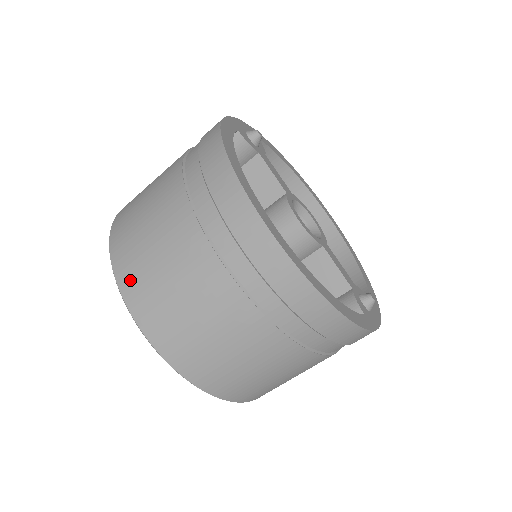
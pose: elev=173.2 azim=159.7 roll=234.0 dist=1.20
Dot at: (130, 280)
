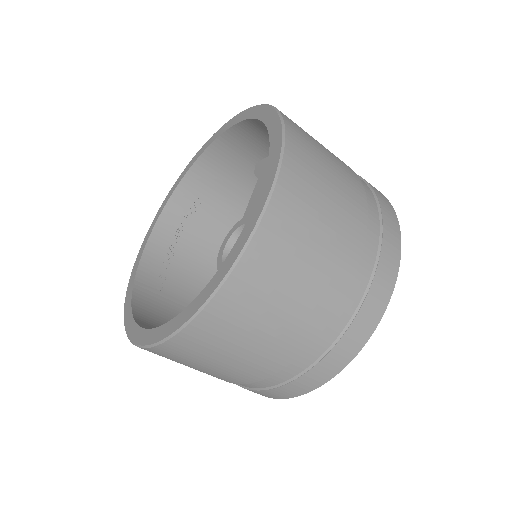
Dot at: (297, 170)
